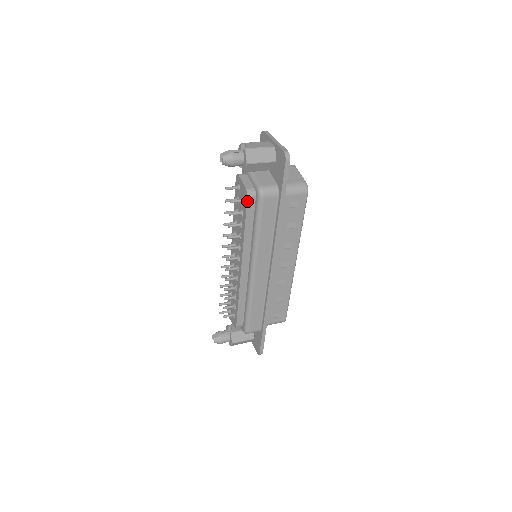
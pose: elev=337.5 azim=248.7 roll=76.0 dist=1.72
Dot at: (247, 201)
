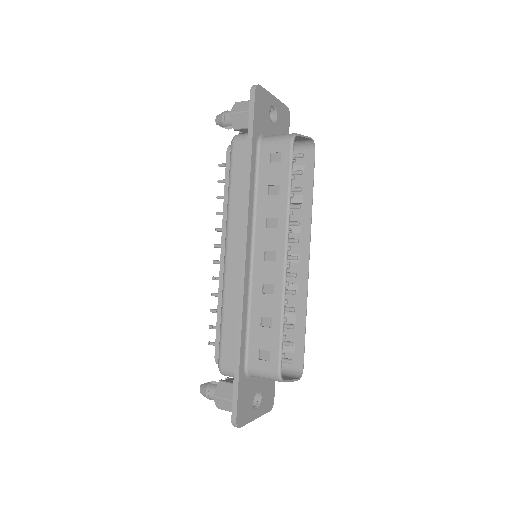
Dot at: (227, 156)
